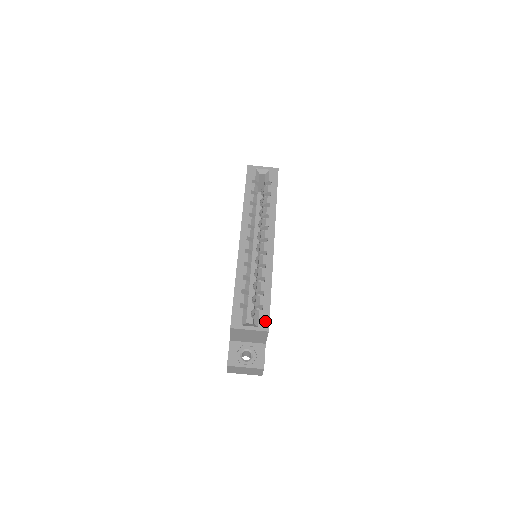
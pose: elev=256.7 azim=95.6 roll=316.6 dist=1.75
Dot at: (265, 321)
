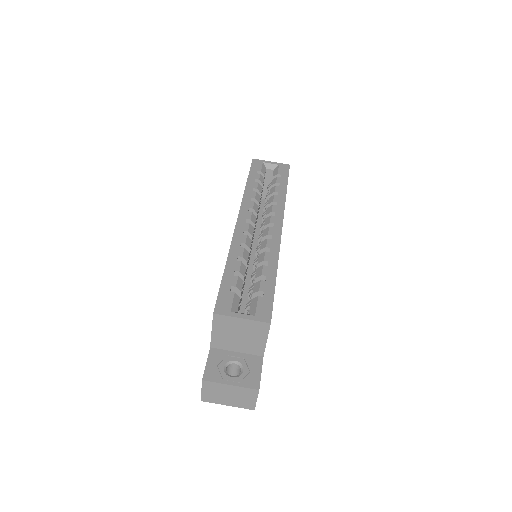
Dot at: (266, 310)
